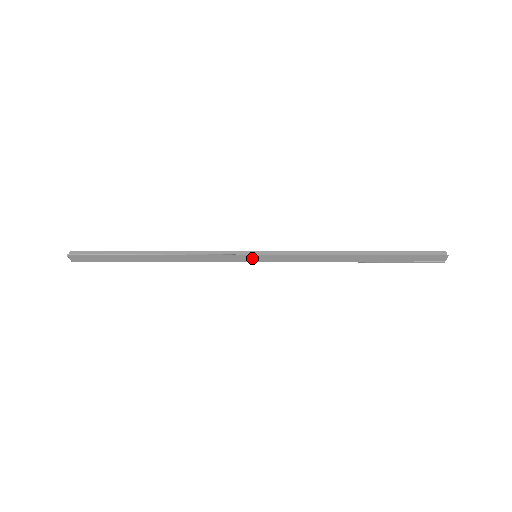
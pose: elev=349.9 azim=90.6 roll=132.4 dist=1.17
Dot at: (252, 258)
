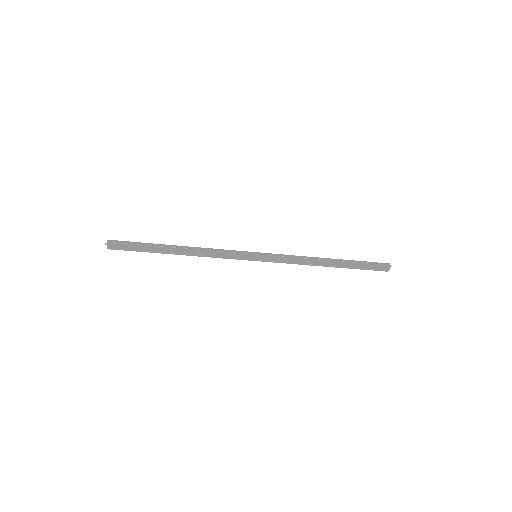
Dot at: (253, 257)
